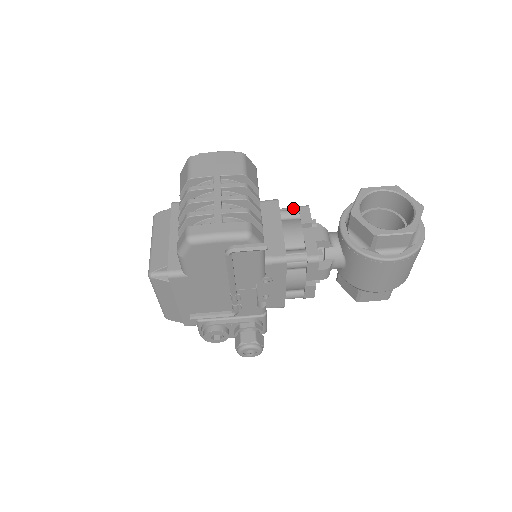
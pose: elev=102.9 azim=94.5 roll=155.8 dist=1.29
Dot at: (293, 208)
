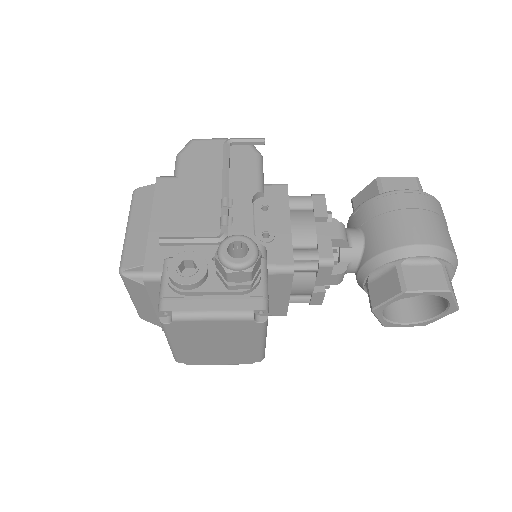
Dot at: occluded
